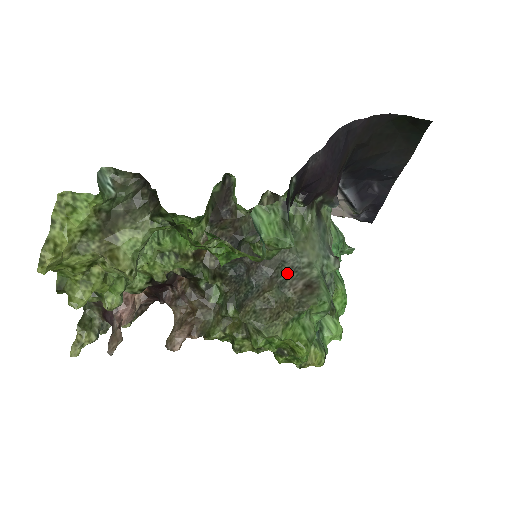
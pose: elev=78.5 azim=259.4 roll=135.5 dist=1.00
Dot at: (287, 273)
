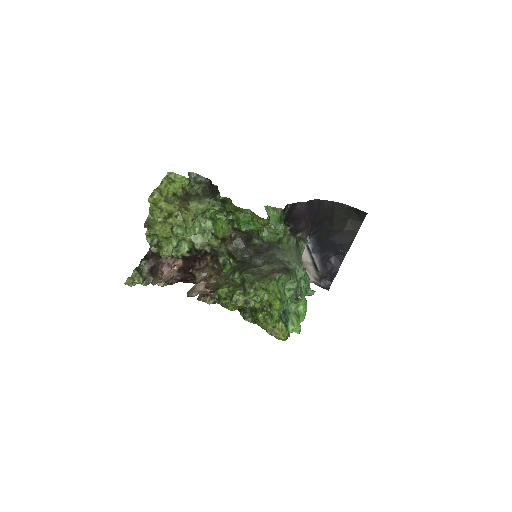
Dot at: (275, 259)
